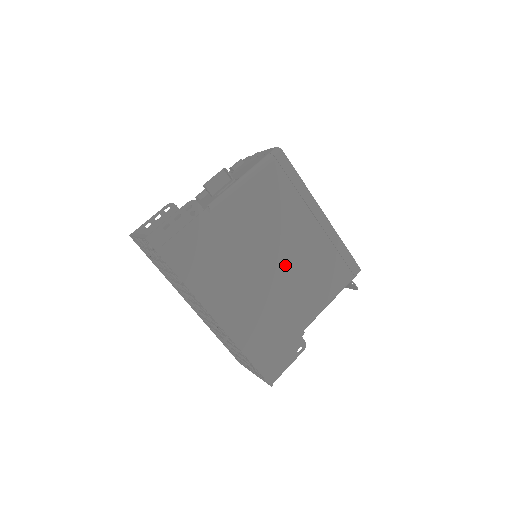
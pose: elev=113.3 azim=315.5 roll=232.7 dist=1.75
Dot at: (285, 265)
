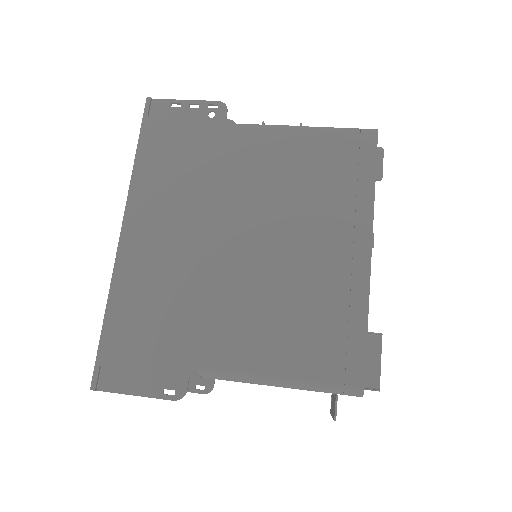
Dot at: (256, 261)
